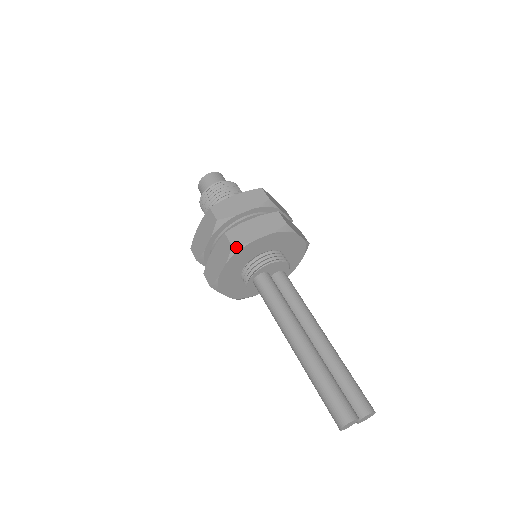
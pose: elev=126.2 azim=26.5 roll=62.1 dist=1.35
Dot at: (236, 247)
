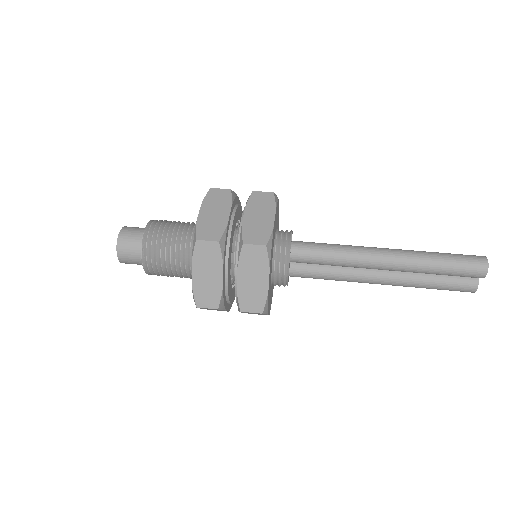
Dot at: (275, 196)
